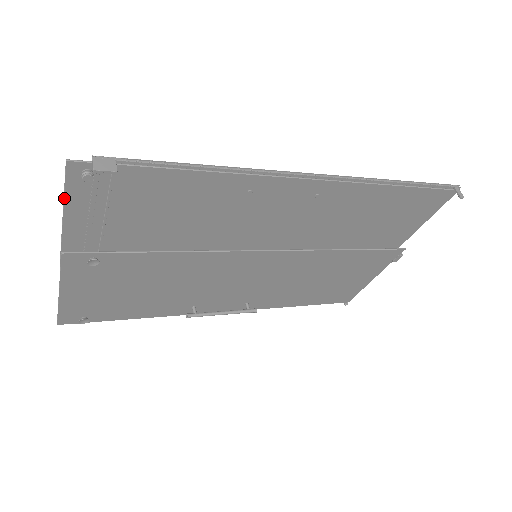
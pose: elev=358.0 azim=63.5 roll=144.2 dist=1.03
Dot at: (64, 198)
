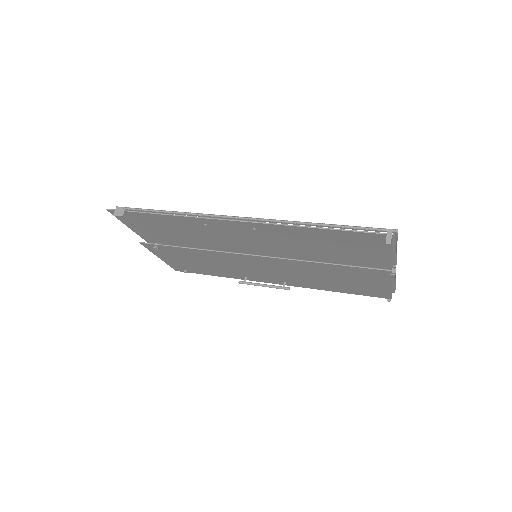
Dot at: (121, 221)
